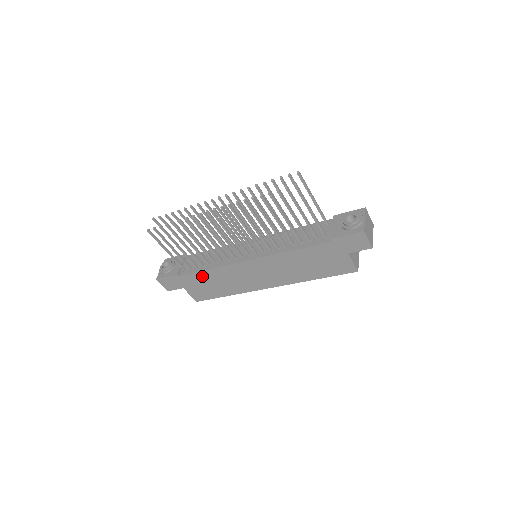
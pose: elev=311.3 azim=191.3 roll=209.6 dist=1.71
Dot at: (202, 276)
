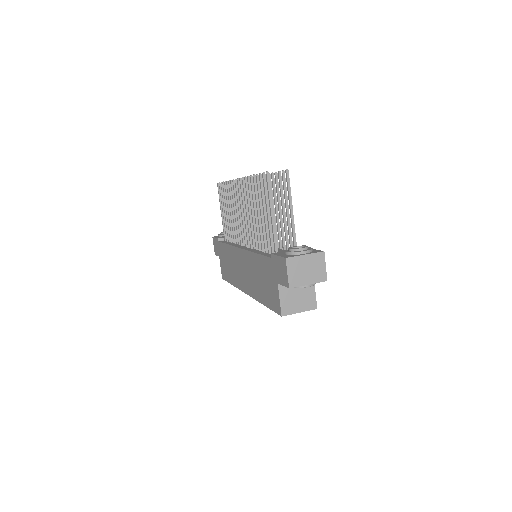
Dot at: (225, 249)
